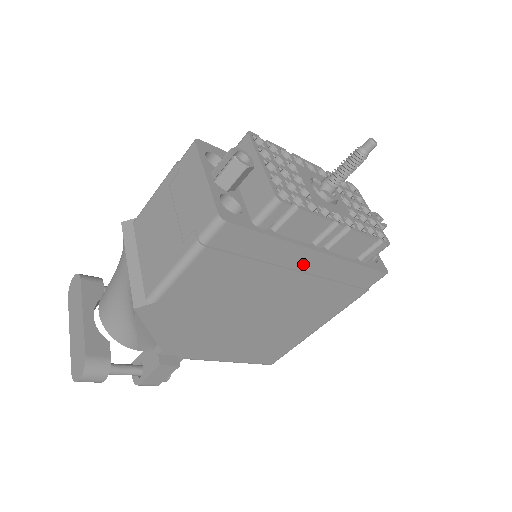
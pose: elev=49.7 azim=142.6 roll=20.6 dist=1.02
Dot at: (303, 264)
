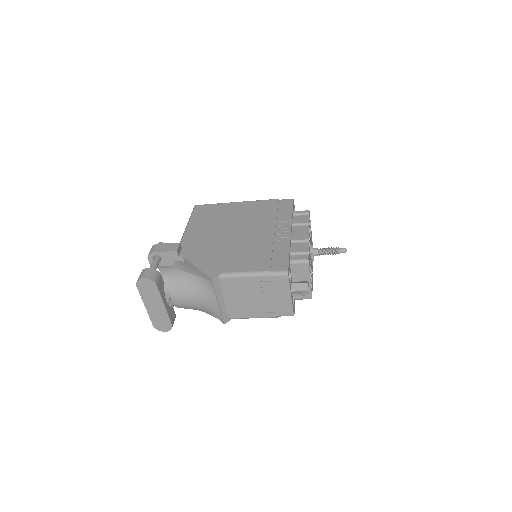
Dot at: occluded
